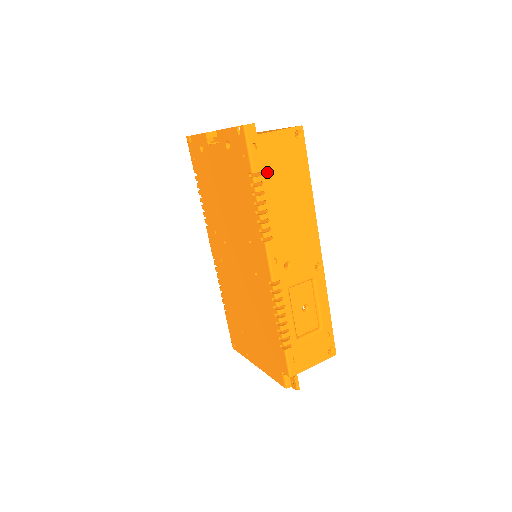
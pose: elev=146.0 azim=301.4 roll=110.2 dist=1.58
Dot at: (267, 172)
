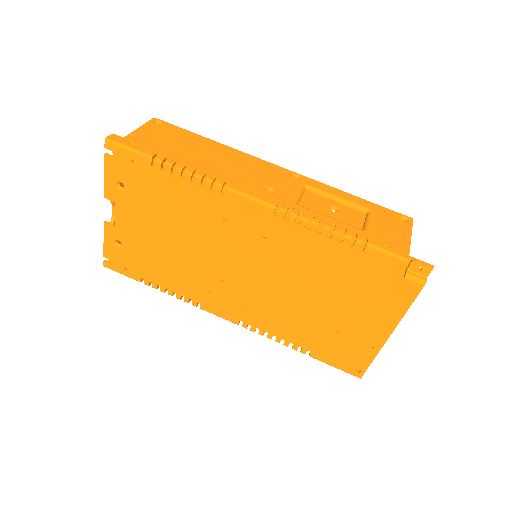
Dot at: (163, 151)
